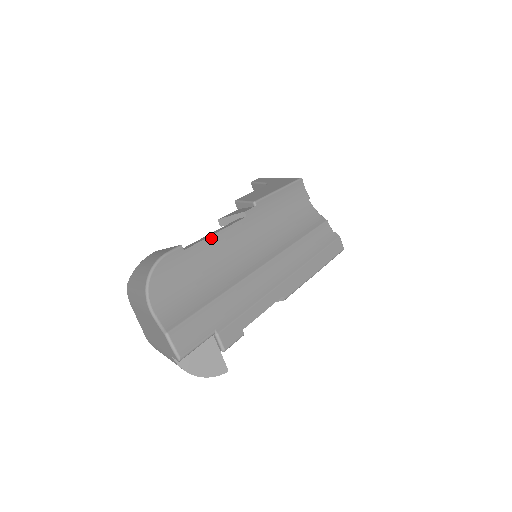
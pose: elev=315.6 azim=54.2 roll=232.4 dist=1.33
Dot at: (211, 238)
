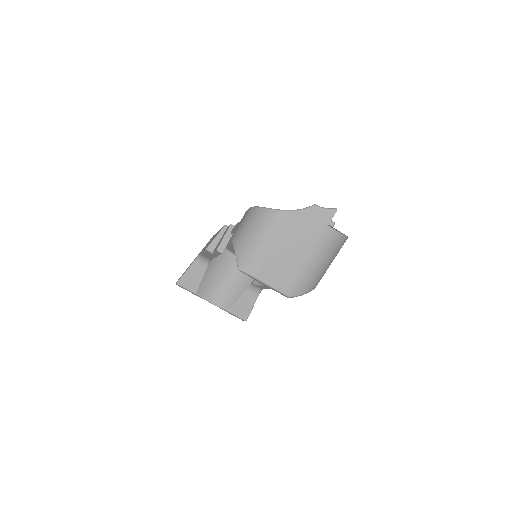
Dot at: occluded
